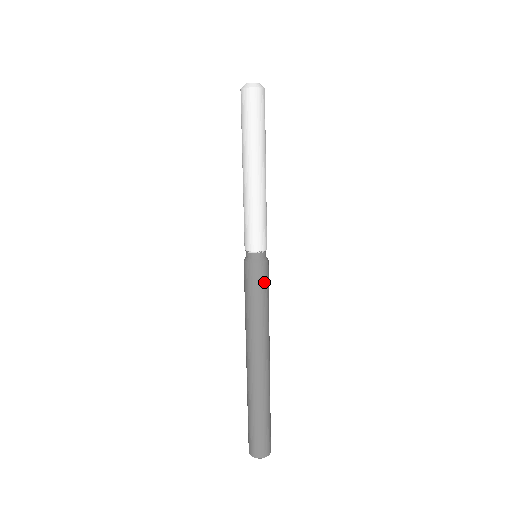
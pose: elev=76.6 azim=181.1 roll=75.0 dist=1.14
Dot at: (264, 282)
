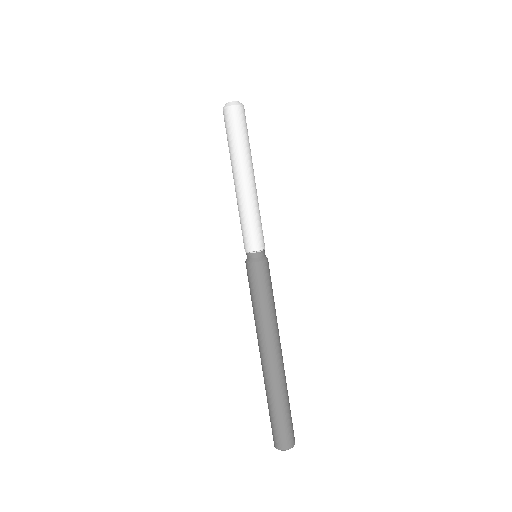
Dot at: (268, 278)
